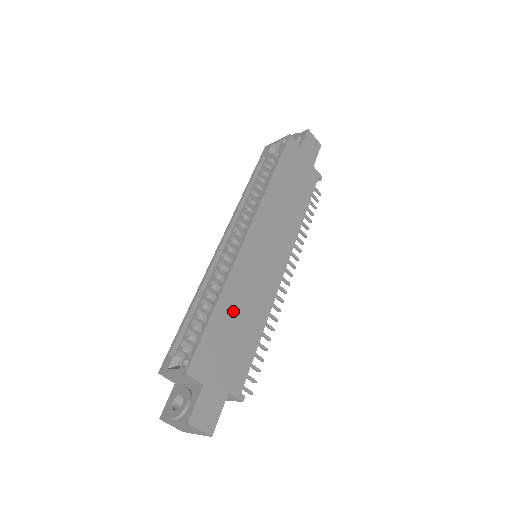
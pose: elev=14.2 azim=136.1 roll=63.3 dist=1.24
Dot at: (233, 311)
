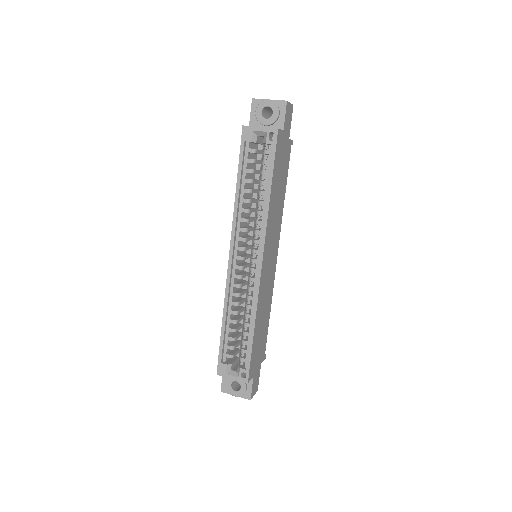
Dot at: (260, 323)
